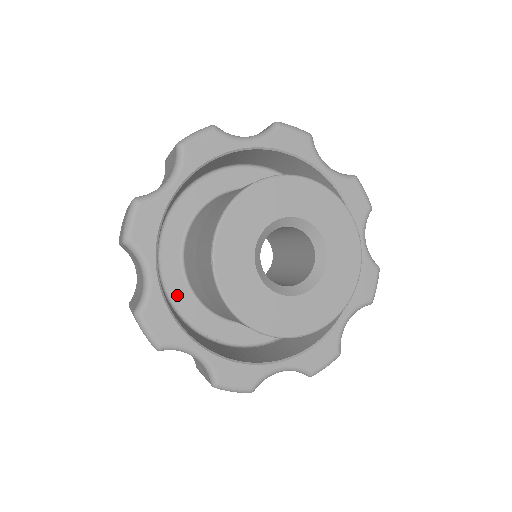
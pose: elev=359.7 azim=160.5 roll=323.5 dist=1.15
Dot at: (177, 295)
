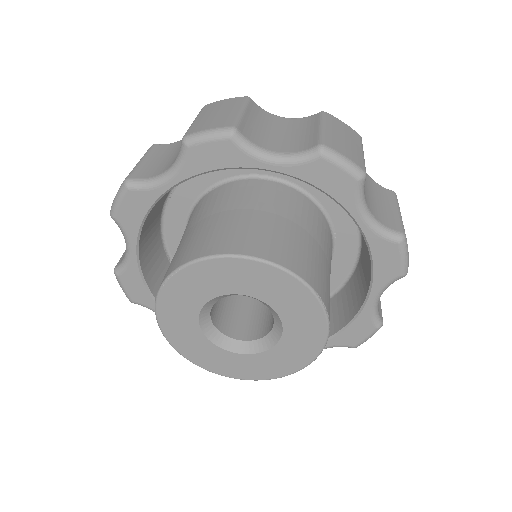
Dot at: occluded
